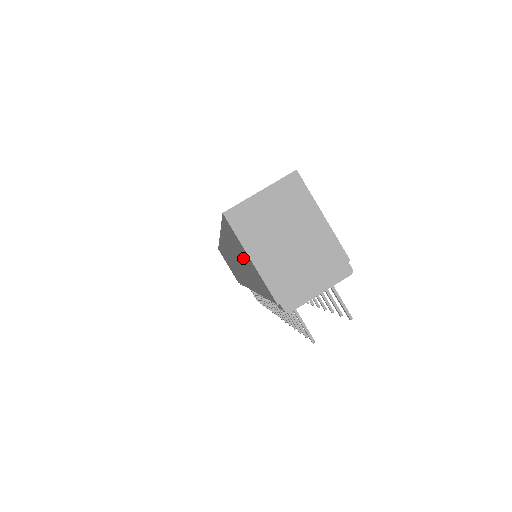
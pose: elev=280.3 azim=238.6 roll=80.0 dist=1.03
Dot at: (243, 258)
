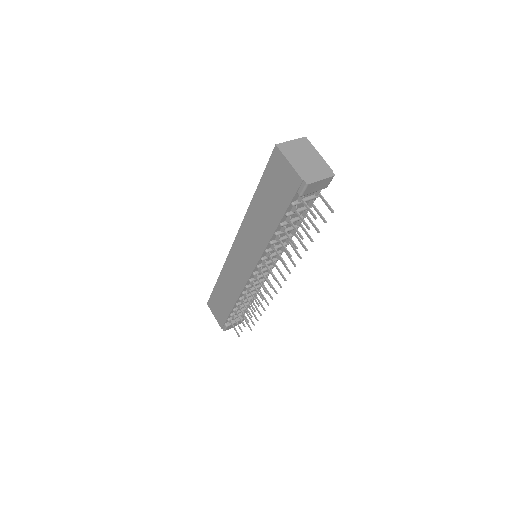
Dot at: (276, 186)
